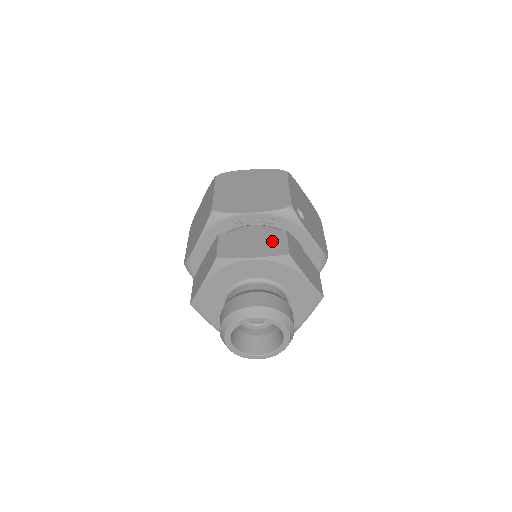
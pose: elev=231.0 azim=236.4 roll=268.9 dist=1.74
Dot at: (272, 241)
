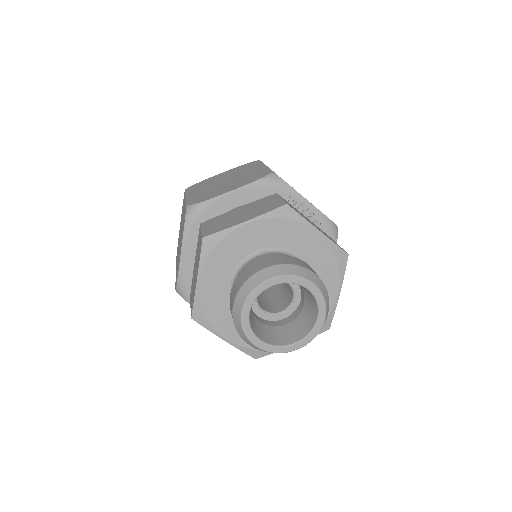
Dot at: (328, 236)
